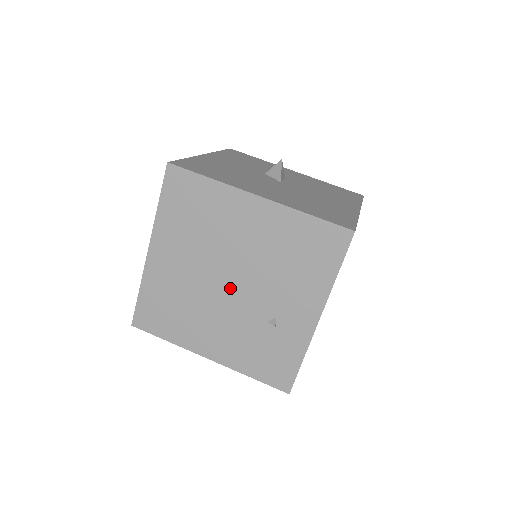
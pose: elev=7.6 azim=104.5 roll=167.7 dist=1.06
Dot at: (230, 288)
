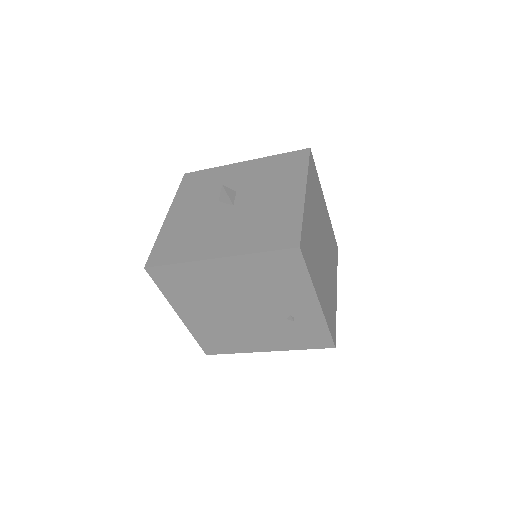
Dot at: (247, 313)
